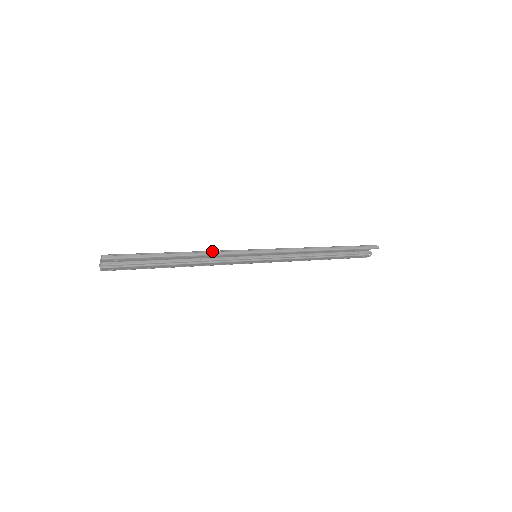
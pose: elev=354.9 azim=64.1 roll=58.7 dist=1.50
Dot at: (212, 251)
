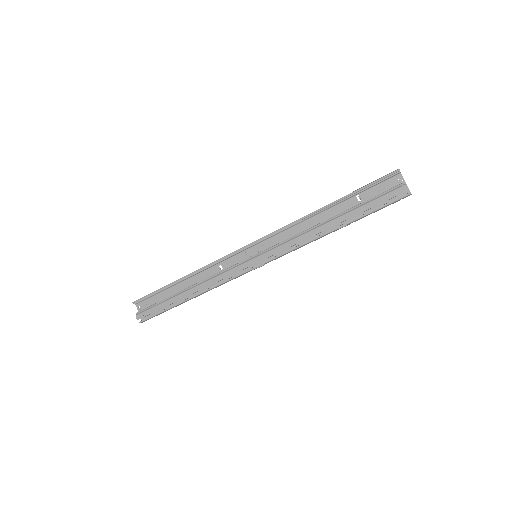
Dot at: (210, 267)
